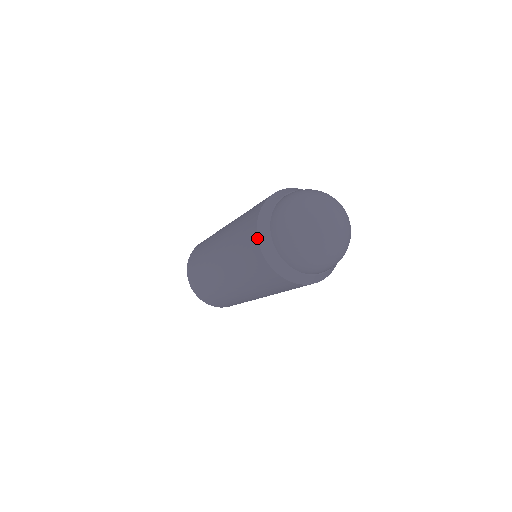
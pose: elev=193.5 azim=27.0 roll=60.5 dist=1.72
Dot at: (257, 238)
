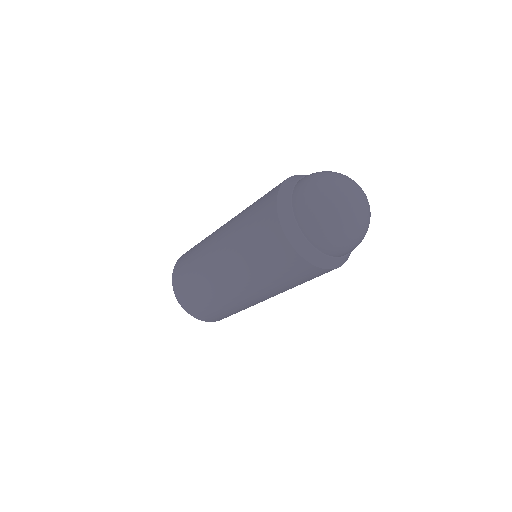
Dot at: (287, 178)
